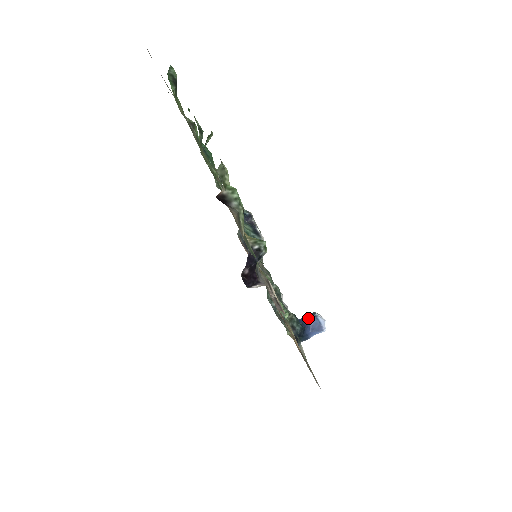
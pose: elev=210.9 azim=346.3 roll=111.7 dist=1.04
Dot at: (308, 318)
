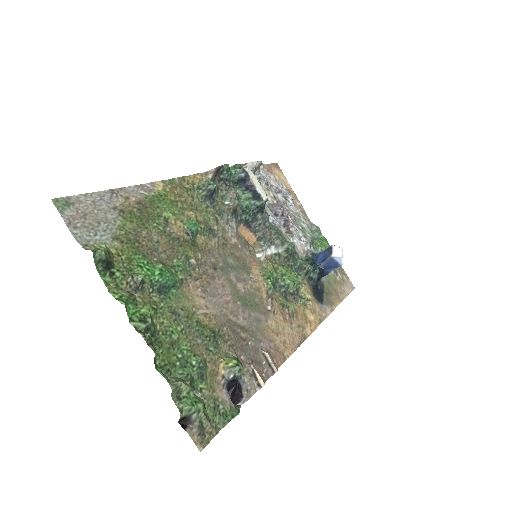
Dot at: (325, 258)
